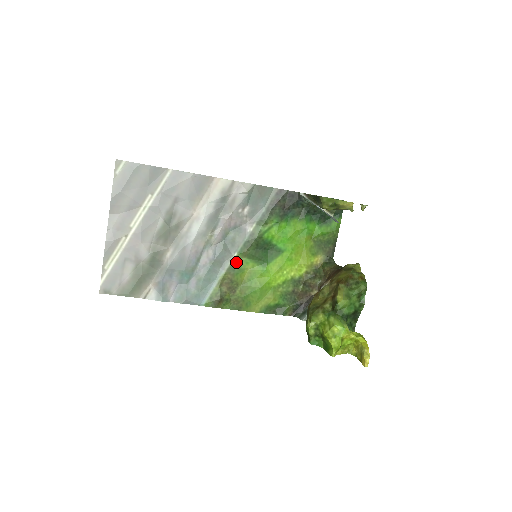
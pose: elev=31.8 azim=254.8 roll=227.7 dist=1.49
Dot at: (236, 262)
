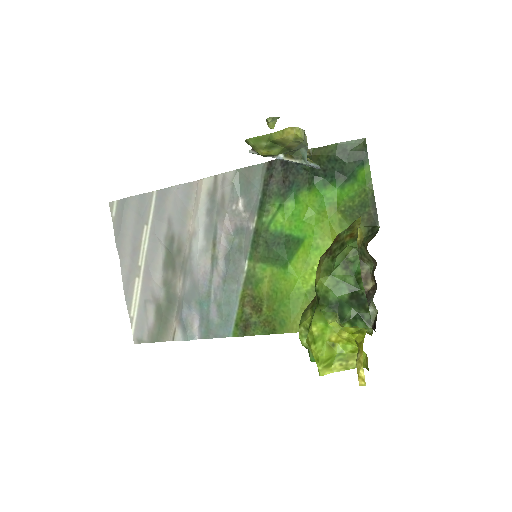
Dot at: (250, 272)
